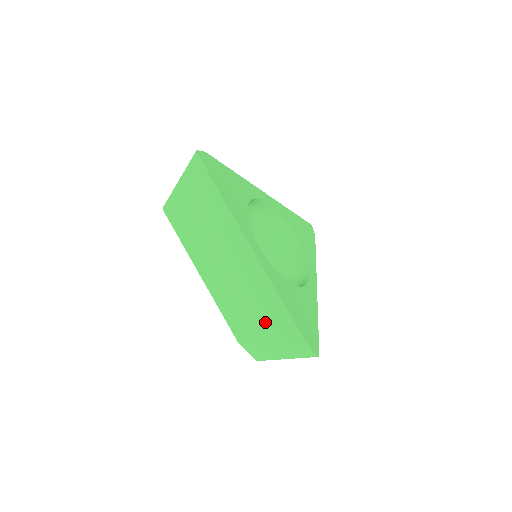
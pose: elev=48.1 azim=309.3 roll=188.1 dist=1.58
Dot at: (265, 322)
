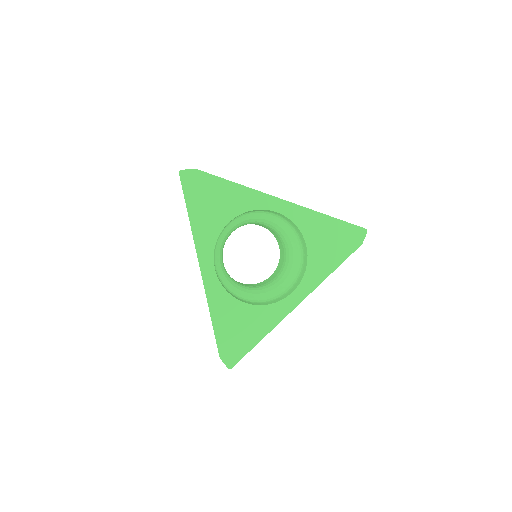
Dot at: occluded
